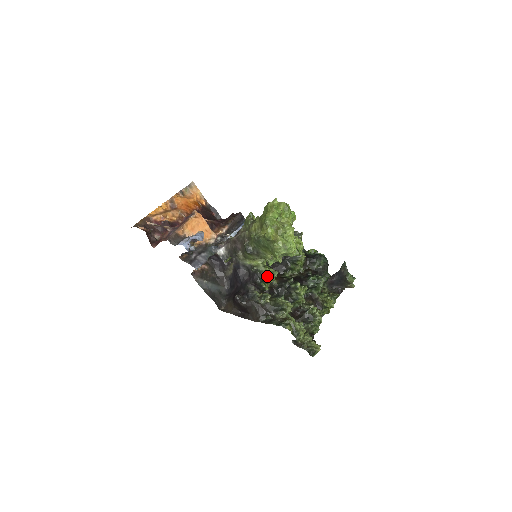
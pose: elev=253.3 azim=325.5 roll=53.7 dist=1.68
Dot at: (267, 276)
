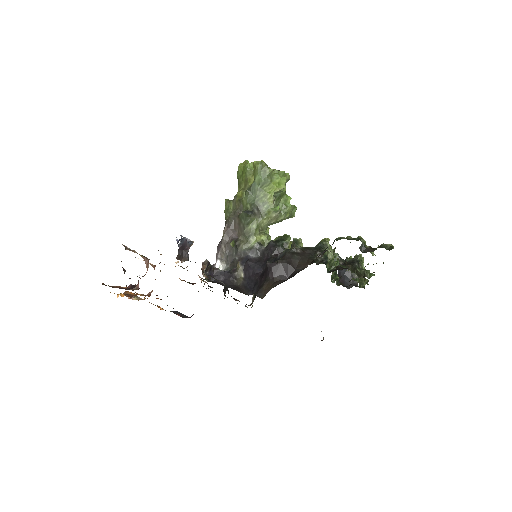
Dot at: (282, 240)
